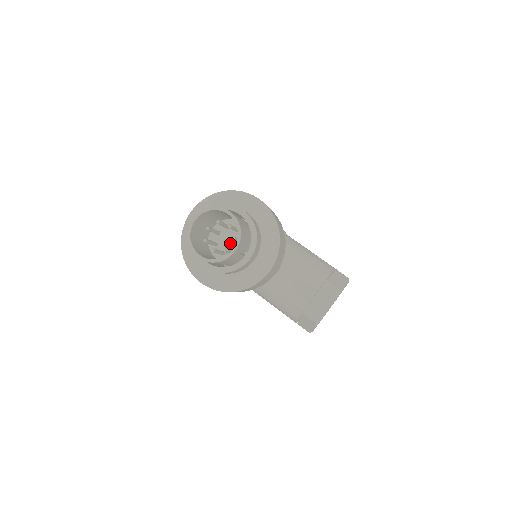
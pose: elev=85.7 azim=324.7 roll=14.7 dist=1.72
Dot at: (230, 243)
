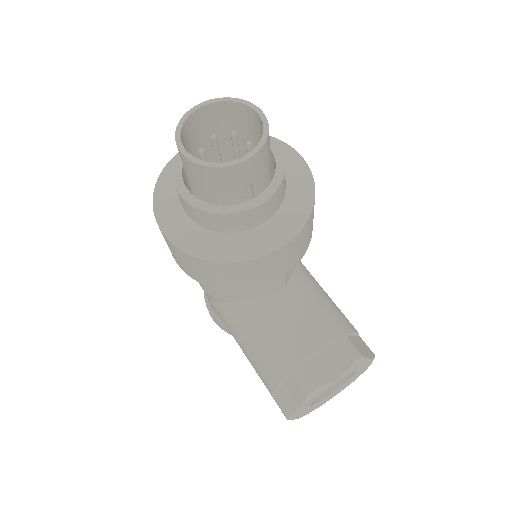
Dot at: occluded
